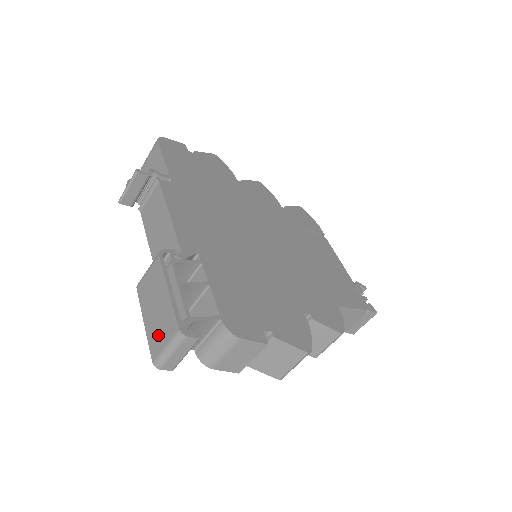
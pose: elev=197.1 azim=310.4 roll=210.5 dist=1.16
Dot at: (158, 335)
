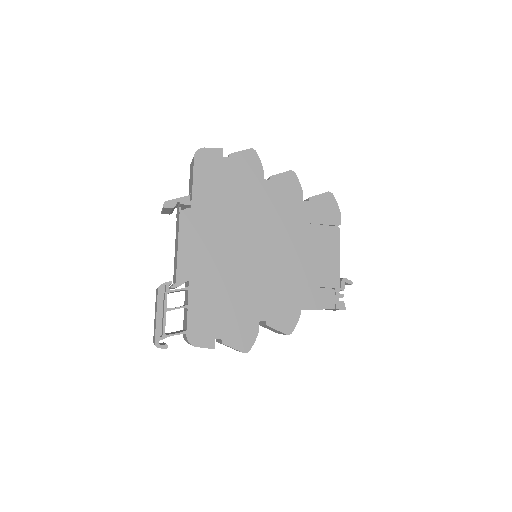
Dot at: (154, 333)
